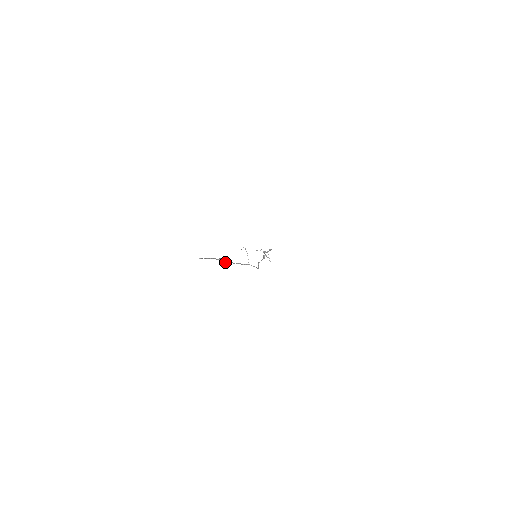
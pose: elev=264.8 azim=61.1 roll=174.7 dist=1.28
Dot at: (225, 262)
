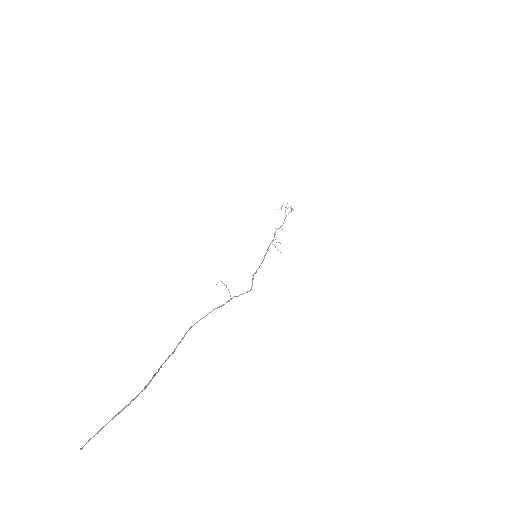
Dot at: (186, 332)
